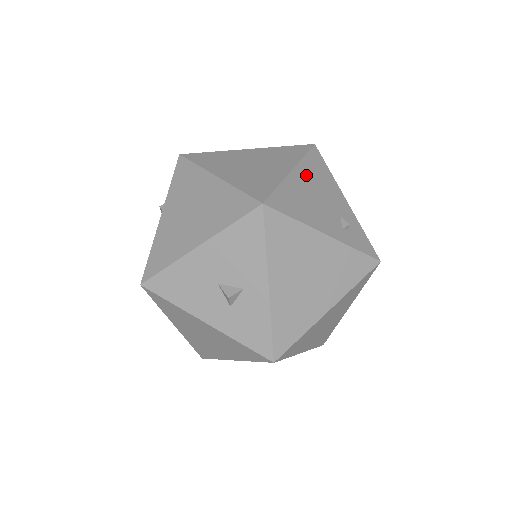
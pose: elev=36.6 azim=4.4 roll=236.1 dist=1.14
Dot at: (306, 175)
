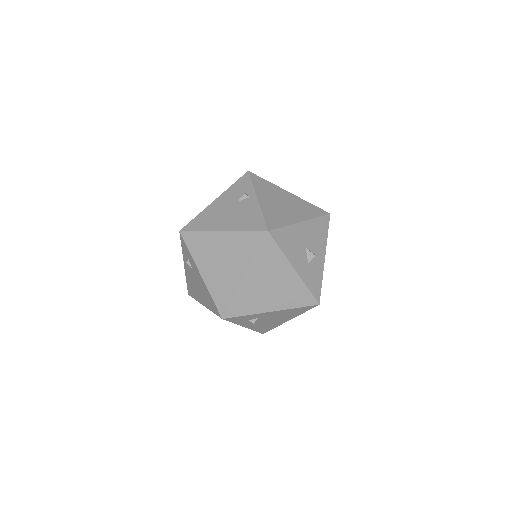
Dot at: occluded
